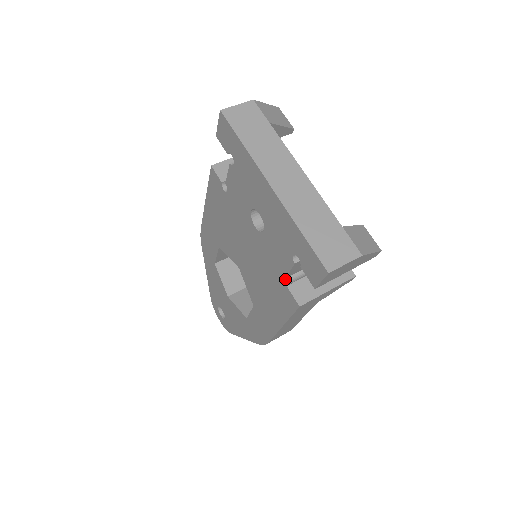
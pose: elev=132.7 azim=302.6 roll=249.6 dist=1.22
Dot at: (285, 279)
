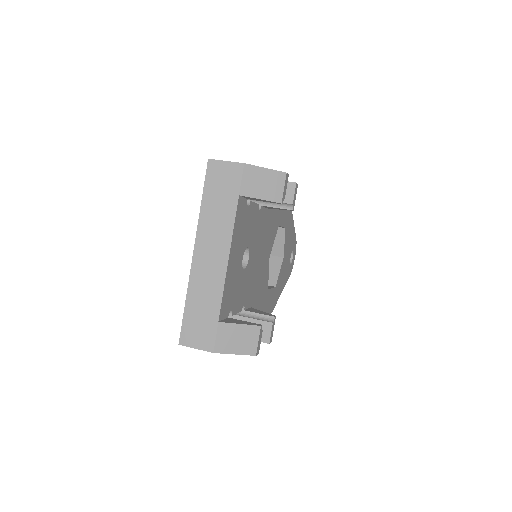
Dot at: occluded
